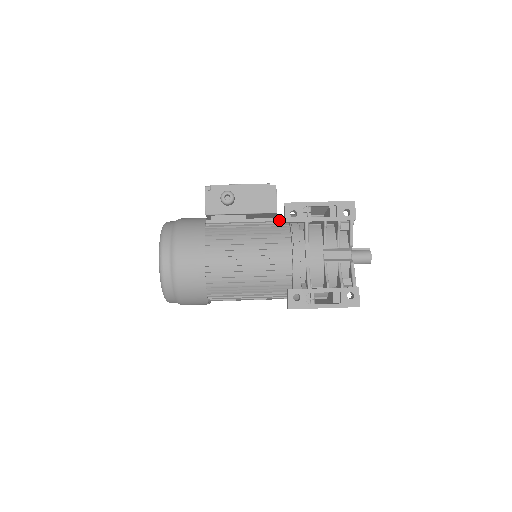
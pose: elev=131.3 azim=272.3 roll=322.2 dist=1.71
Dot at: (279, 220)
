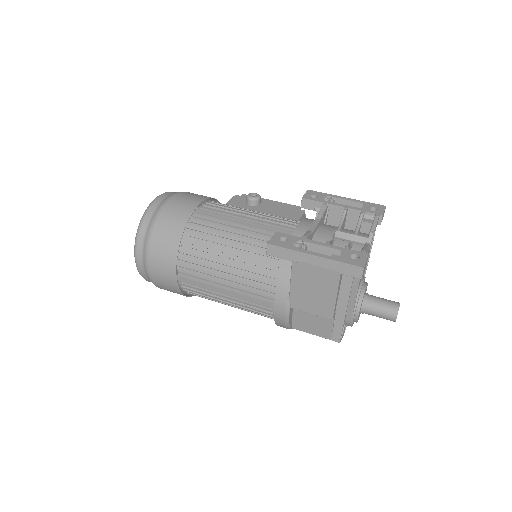
Dot at: occluded
